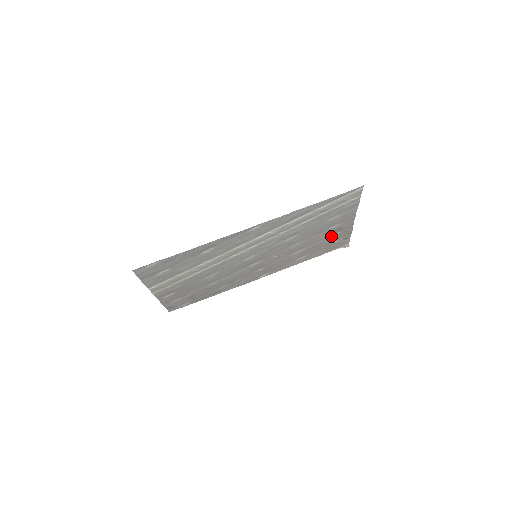
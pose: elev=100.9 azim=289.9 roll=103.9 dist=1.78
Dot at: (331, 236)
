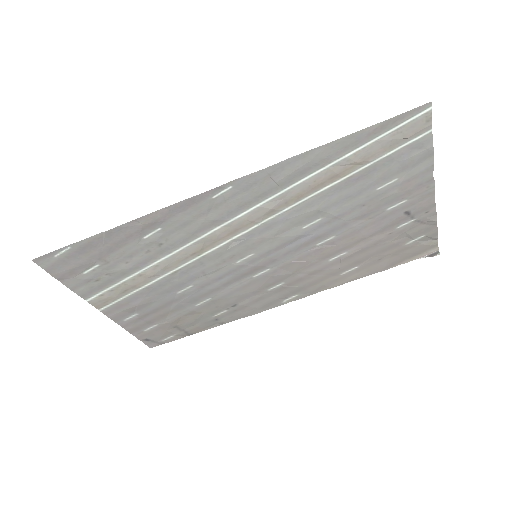
Dot at: (395, 228)
